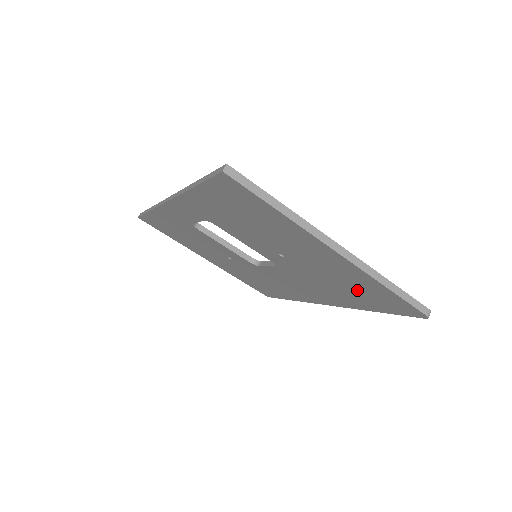
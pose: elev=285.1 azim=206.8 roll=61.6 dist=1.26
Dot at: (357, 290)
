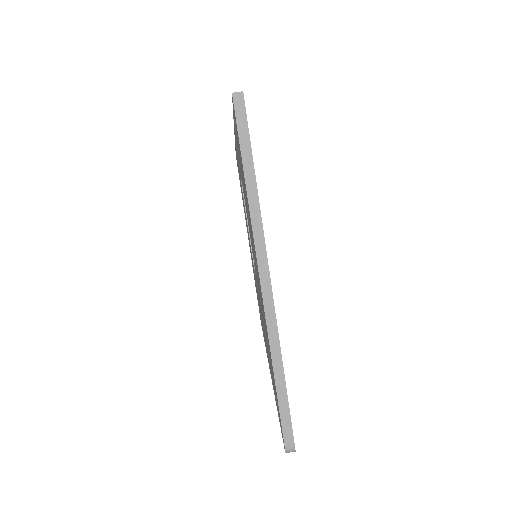
Dot at: occluded
